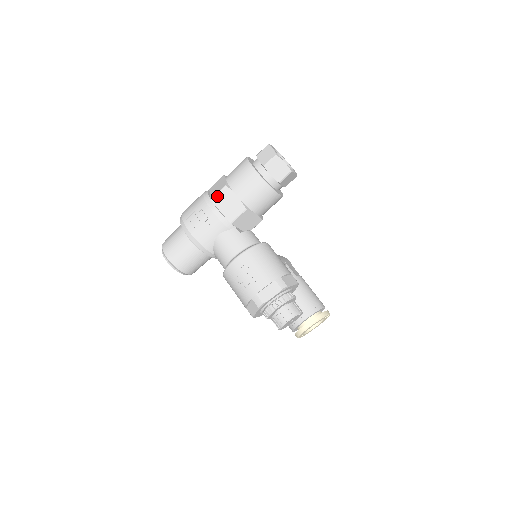
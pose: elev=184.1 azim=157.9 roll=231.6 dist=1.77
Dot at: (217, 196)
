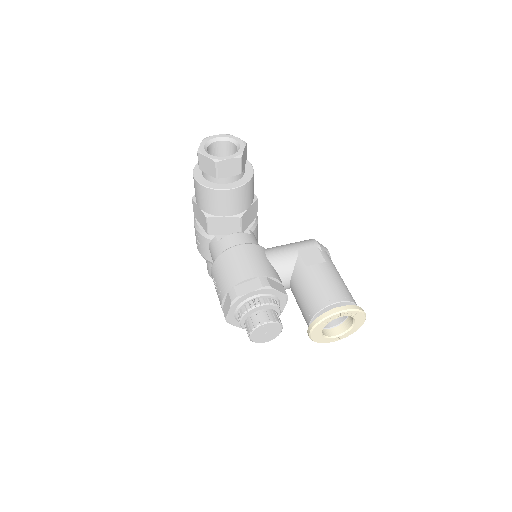
Dot at: (194, 211)
